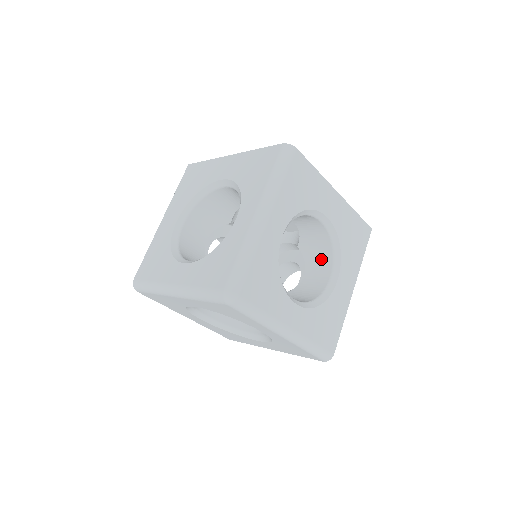
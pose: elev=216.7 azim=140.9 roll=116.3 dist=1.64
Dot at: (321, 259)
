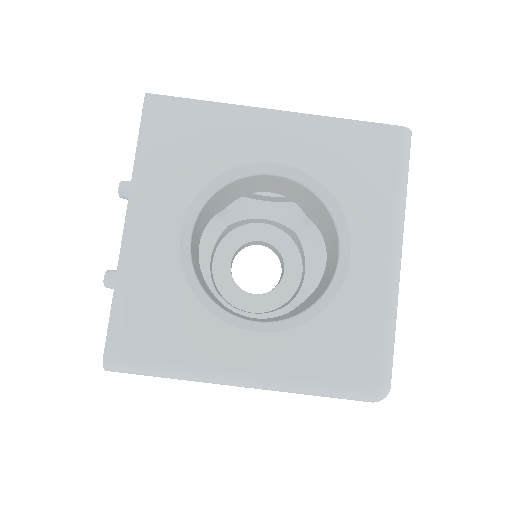
Dot at: occluded
